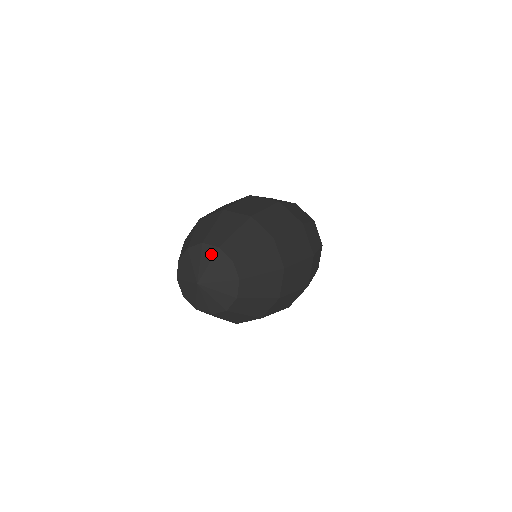
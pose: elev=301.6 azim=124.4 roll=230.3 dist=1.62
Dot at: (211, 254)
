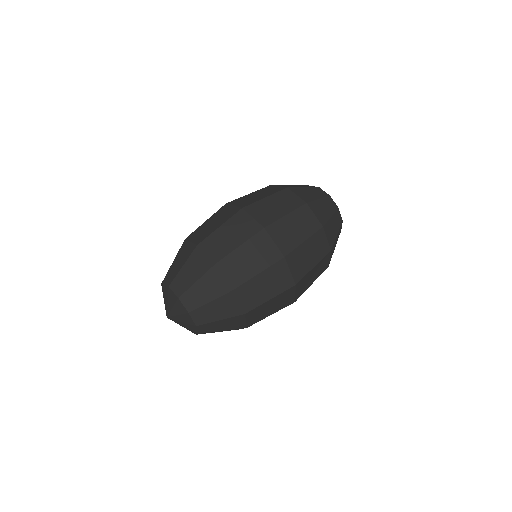
Dot at: (174, 300)
